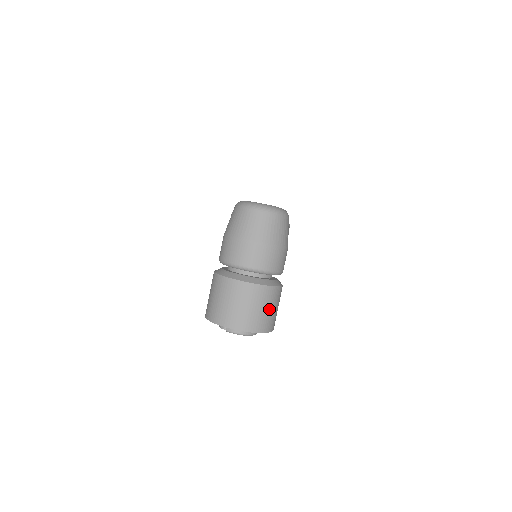
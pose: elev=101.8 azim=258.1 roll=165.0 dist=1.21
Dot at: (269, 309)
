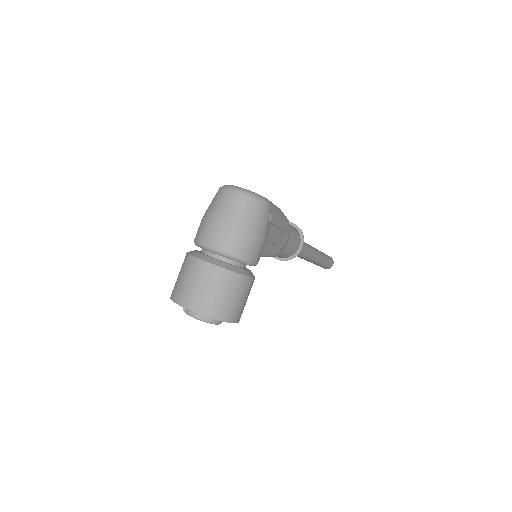
Dot at: (225, 295)
